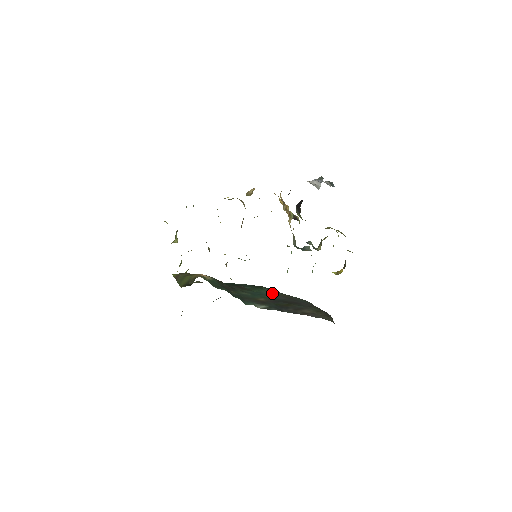
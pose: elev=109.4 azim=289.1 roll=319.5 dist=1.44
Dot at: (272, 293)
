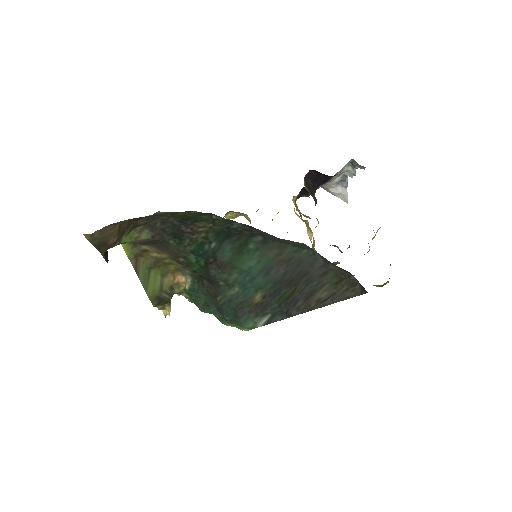
Dot at: (263, 261)
